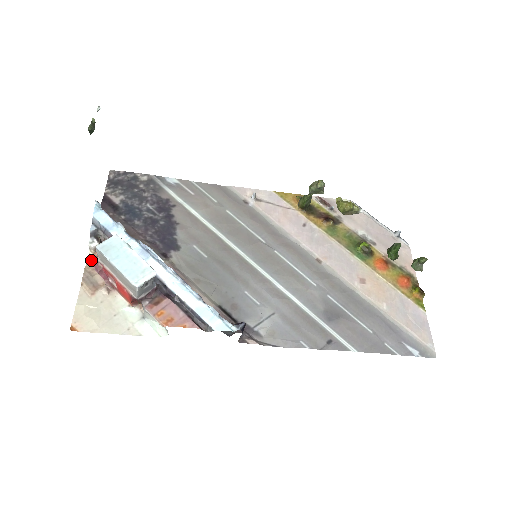
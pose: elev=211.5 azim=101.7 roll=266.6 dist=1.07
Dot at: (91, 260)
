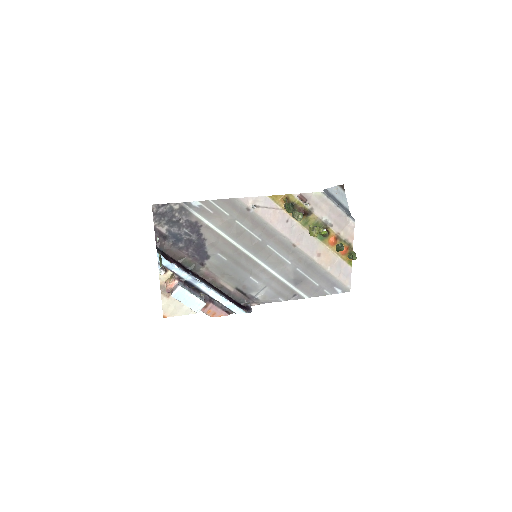
Dot at: (166, 291)
